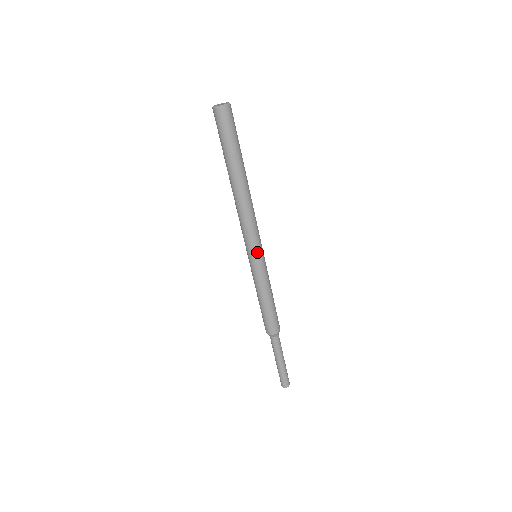
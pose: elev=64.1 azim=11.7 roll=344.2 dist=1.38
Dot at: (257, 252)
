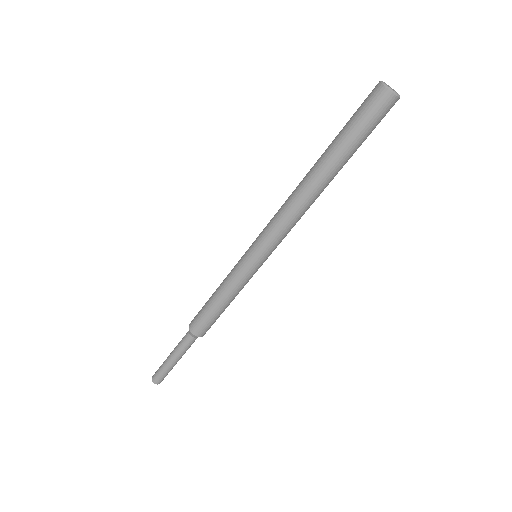
Dot at: (265, 256)
